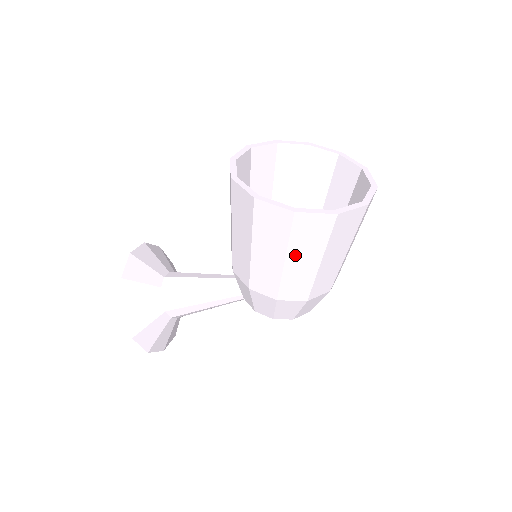
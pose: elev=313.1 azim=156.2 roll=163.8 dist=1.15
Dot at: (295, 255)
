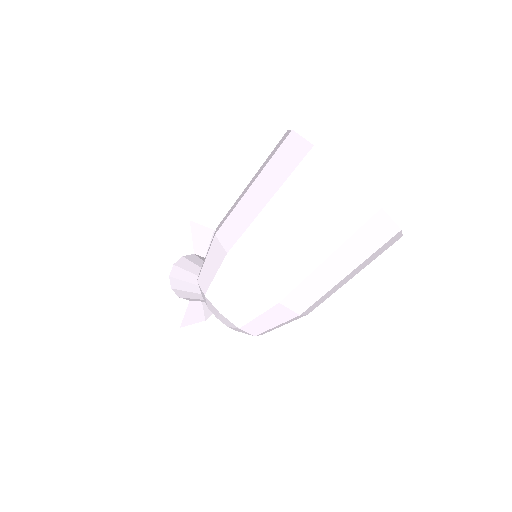
Dot at: (261, 181)
